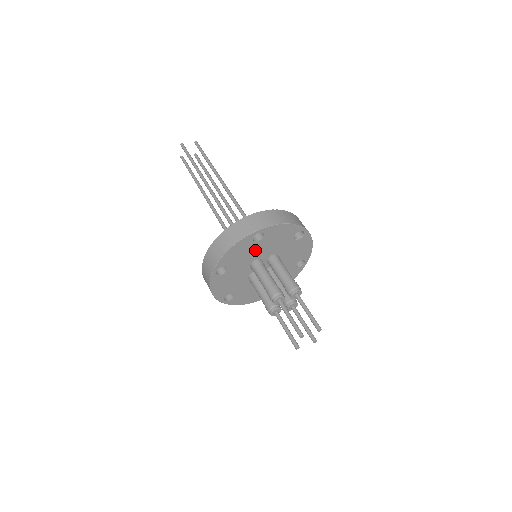
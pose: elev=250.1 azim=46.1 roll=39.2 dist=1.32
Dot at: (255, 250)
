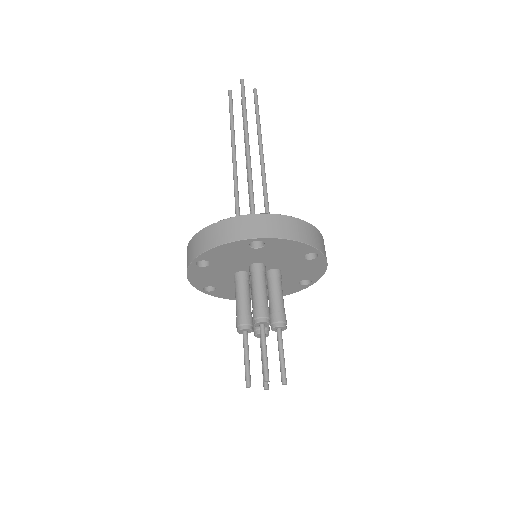
Dot at: (220, 269)
